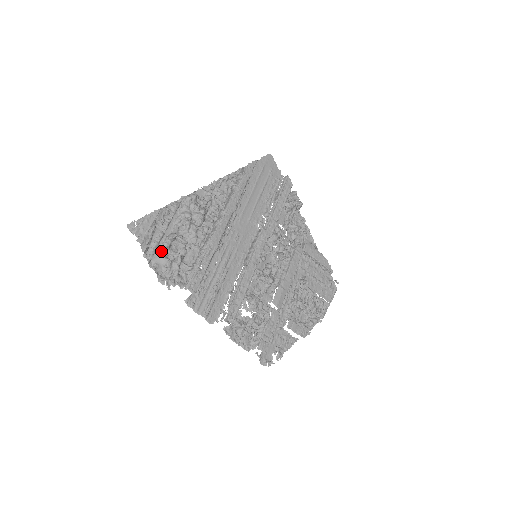
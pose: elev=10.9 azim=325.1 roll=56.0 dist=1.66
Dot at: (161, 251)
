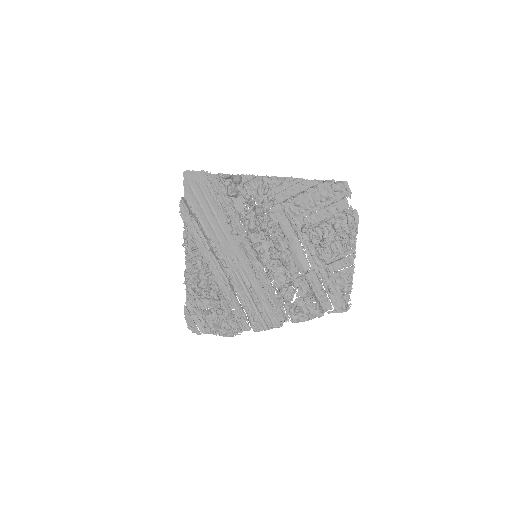
Dot at: (212, 323)
